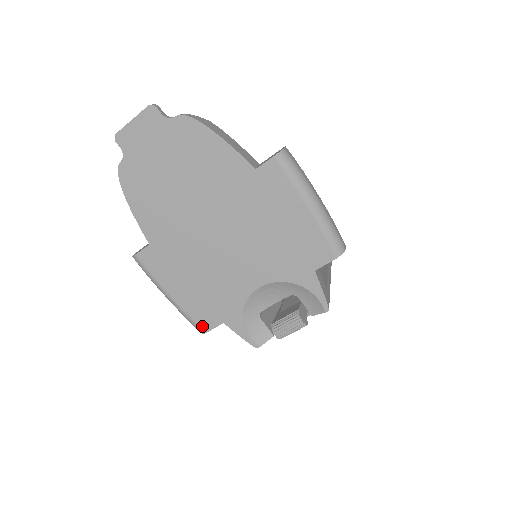
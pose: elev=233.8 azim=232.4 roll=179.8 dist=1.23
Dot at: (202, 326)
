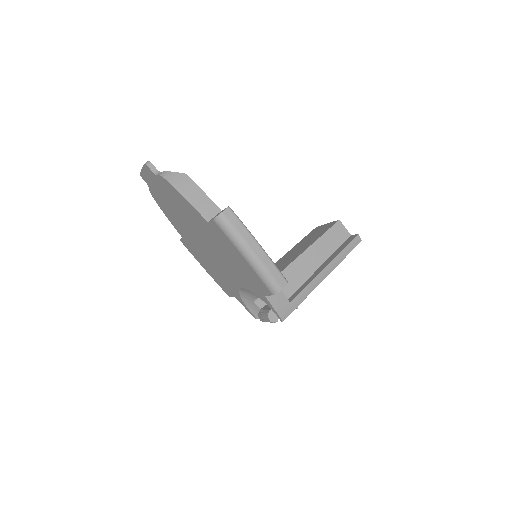
Dot at: (225, 292)
